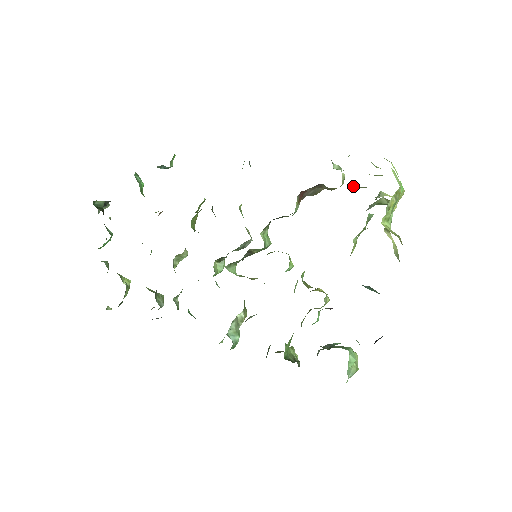
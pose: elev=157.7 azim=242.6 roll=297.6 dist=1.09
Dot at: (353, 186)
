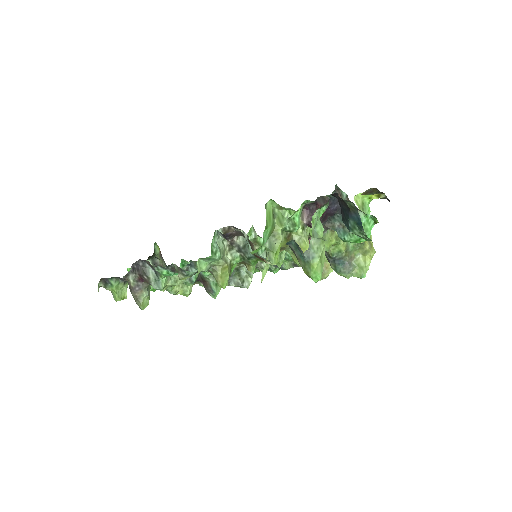
Dot at: occluded
